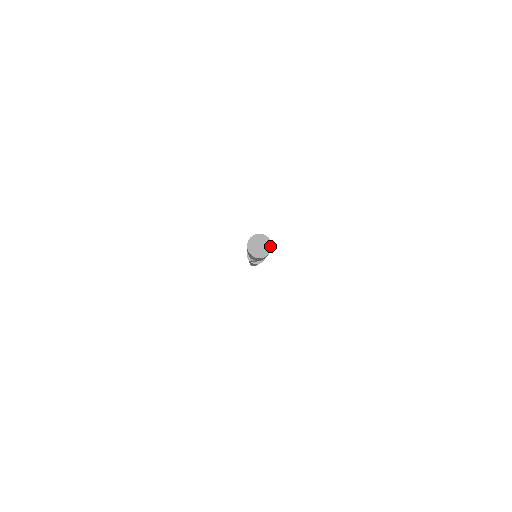
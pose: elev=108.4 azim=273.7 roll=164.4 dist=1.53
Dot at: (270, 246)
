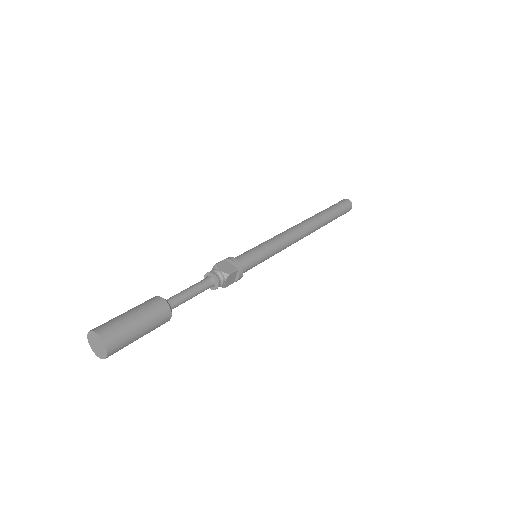
Dot at: (105, 354)
